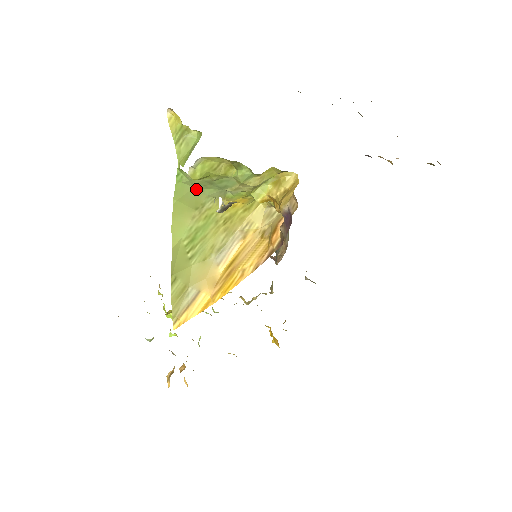
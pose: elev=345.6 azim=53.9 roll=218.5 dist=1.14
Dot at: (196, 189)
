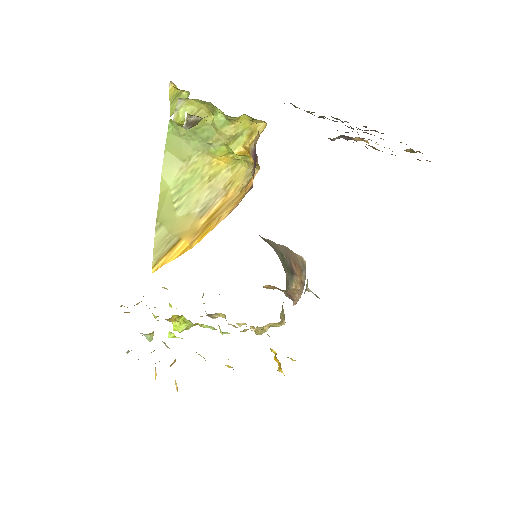
Dot at: (183, 140)
